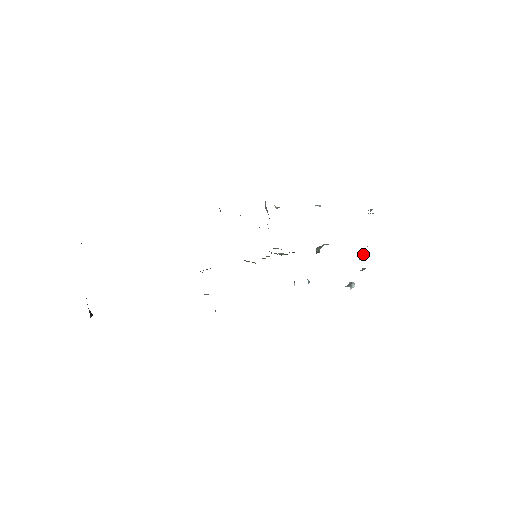
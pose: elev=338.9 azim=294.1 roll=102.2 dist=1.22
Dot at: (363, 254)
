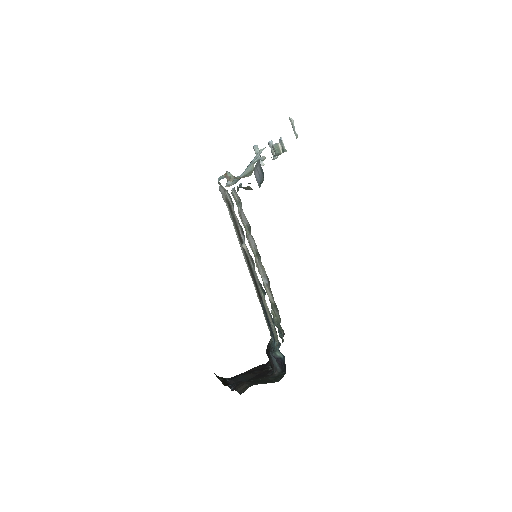
Dot at: (279, 148)
